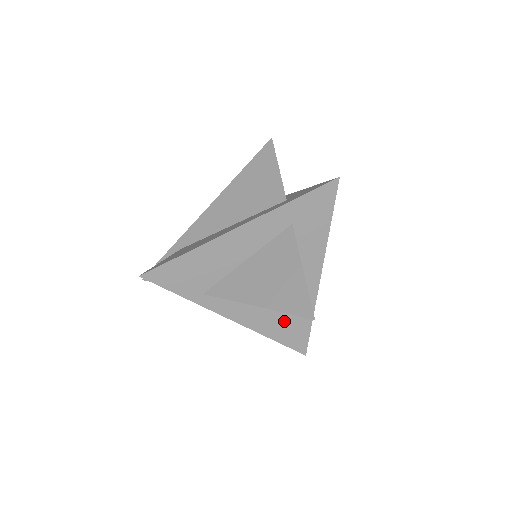
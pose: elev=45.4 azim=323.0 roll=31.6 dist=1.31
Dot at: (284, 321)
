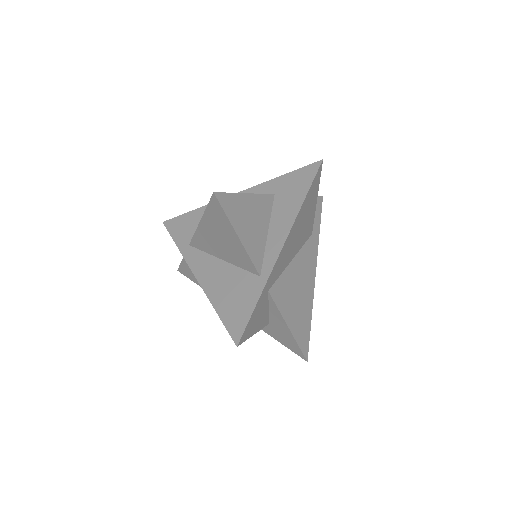
Dot at: (234, 291)
